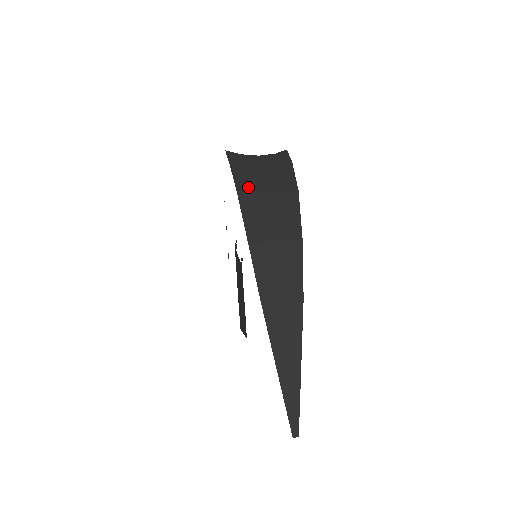
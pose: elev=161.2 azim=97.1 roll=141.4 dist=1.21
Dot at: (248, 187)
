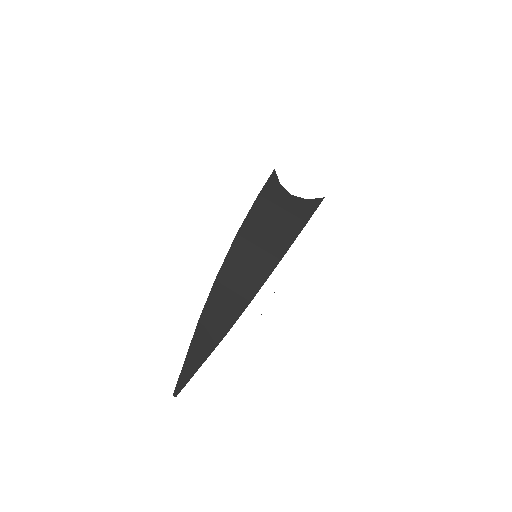
Dot at: (248, 233)
